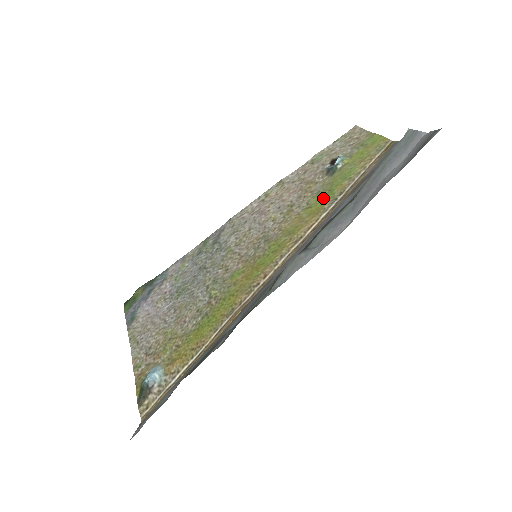
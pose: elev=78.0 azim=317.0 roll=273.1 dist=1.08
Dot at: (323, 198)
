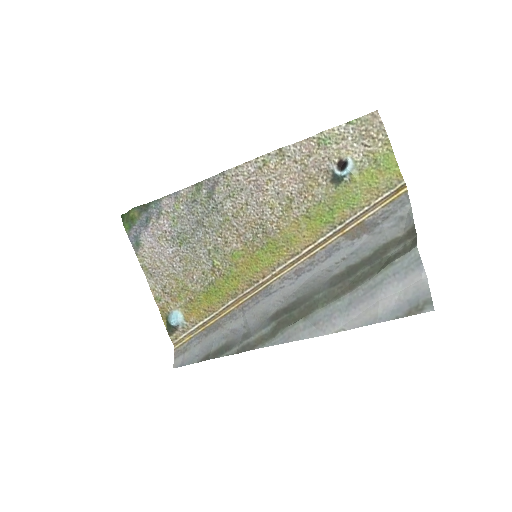
Dot at: (323, 217)
